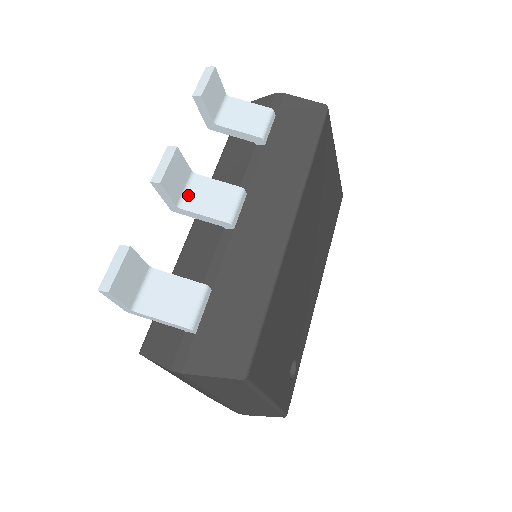
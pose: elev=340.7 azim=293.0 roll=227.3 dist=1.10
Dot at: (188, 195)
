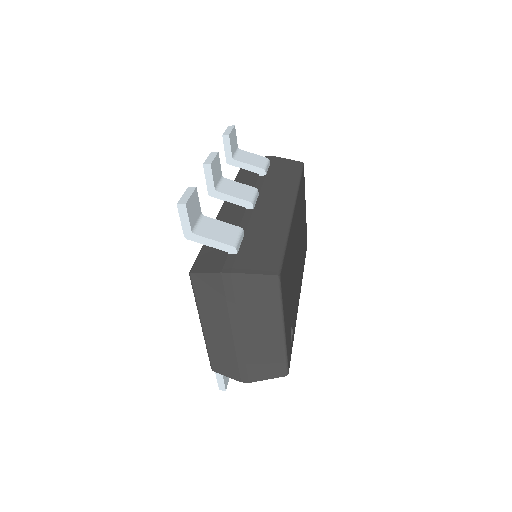
Dot at: (221, 186)
